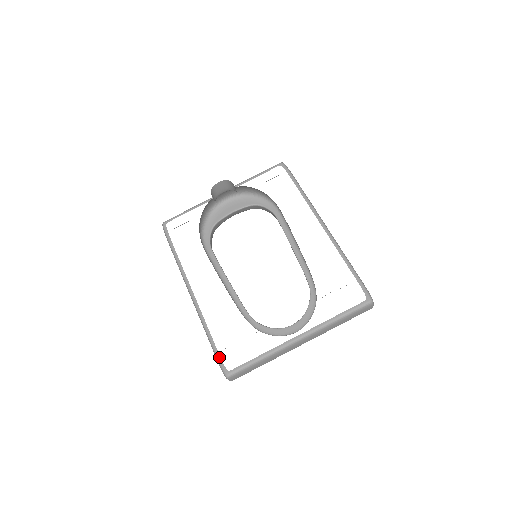
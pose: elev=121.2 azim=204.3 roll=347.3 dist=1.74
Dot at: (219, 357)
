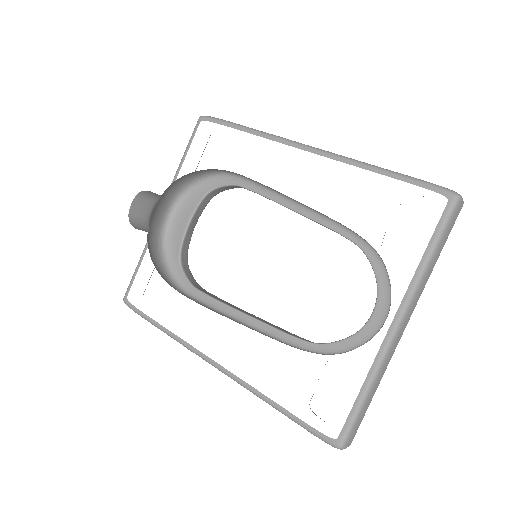
Dot at: (309, 428)
